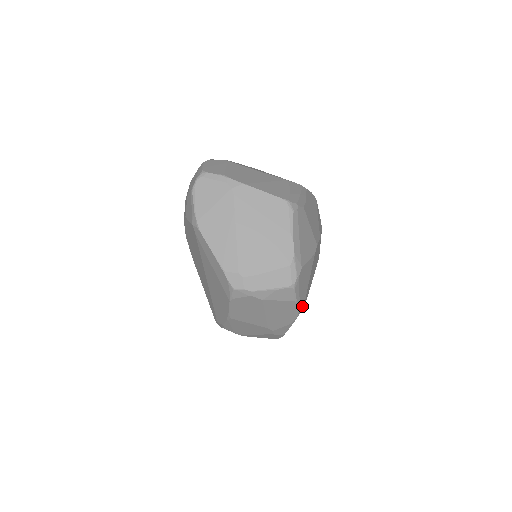
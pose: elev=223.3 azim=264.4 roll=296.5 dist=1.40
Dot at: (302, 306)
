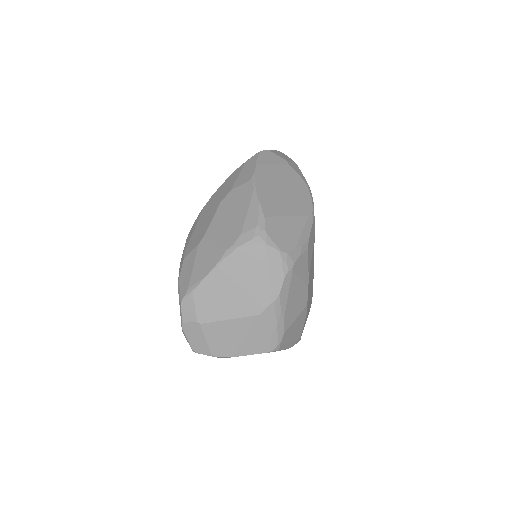
Dot at: occluded
